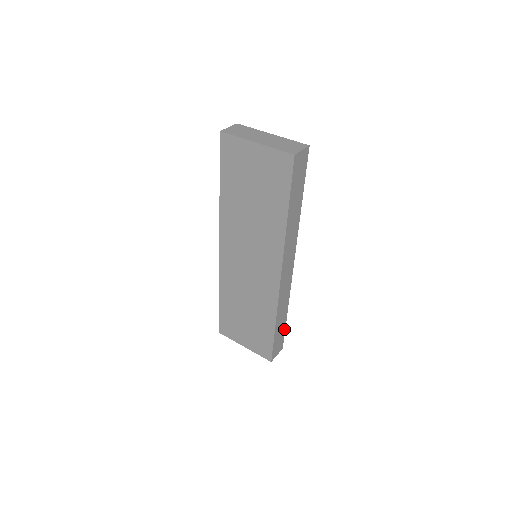
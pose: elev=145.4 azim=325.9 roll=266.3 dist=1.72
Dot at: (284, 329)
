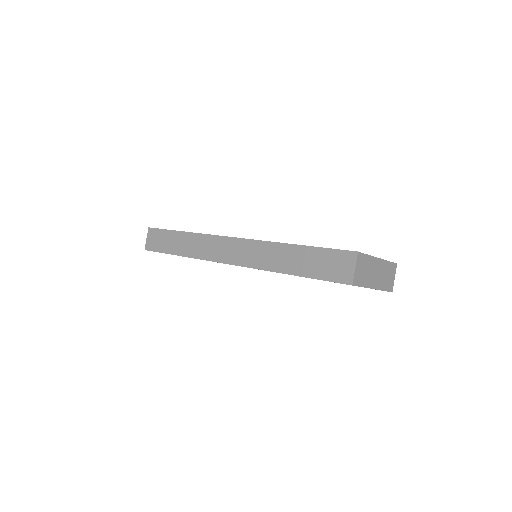
Dot at: occluded
